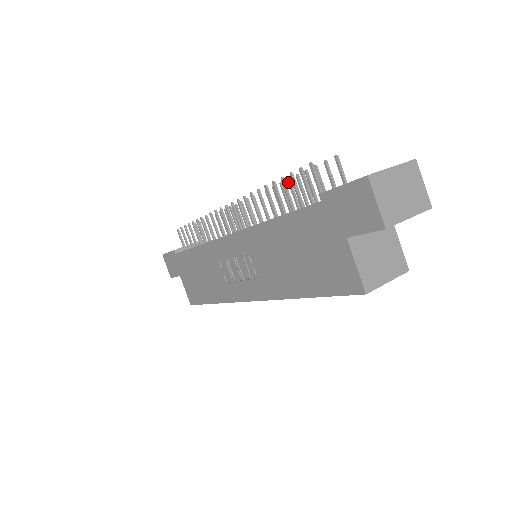
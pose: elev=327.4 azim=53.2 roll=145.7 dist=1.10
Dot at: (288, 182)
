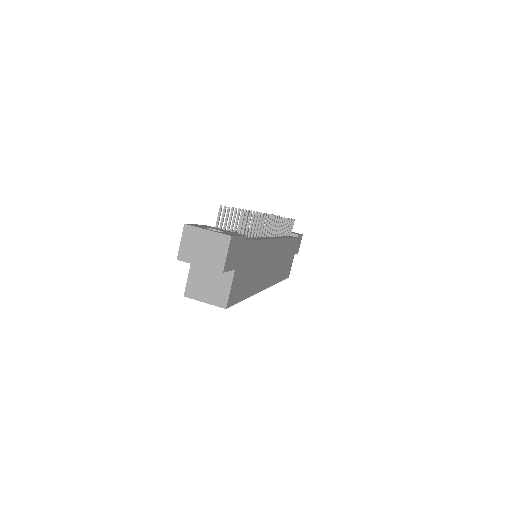
Dot at: (259, 216)
